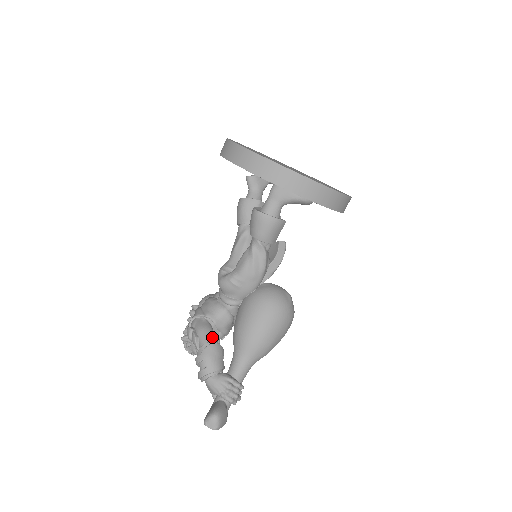
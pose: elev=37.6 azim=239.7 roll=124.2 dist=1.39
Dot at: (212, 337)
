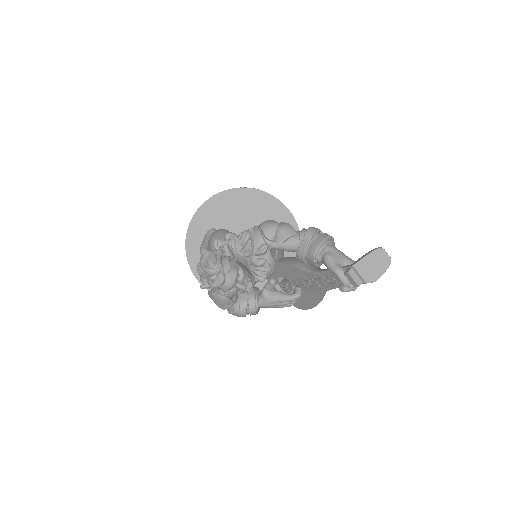
Dot at: occluded
